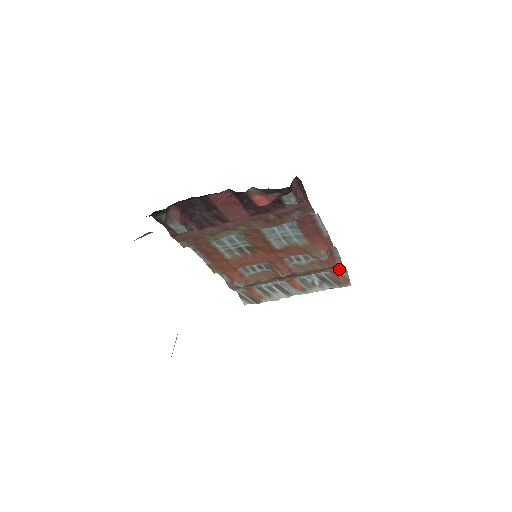
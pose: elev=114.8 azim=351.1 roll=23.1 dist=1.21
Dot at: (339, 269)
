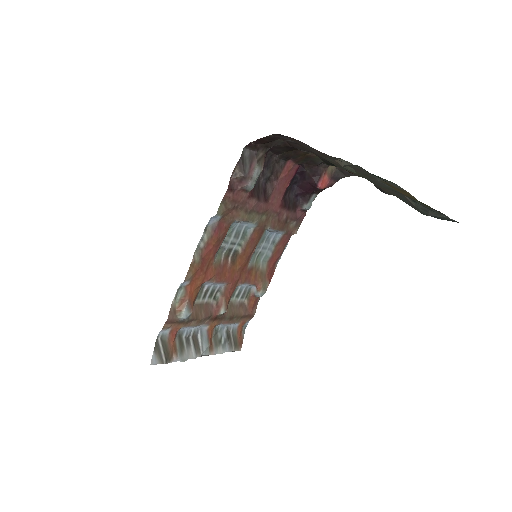
Dot at: (243, 324)
